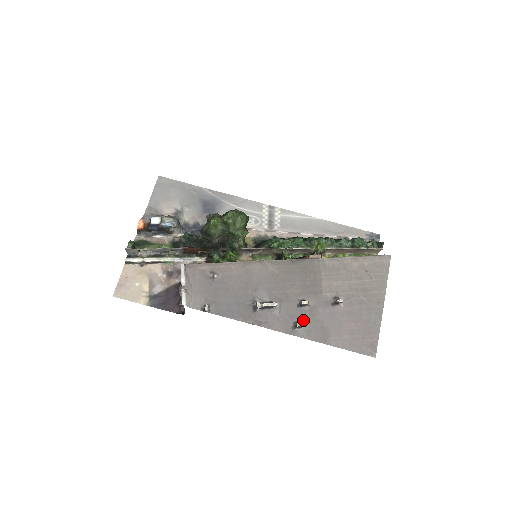
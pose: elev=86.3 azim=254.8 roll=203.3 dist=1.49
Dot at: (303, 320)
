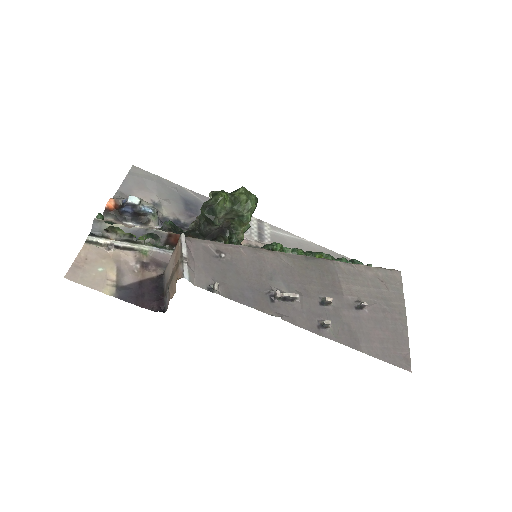
Dot at: (328, 320)
